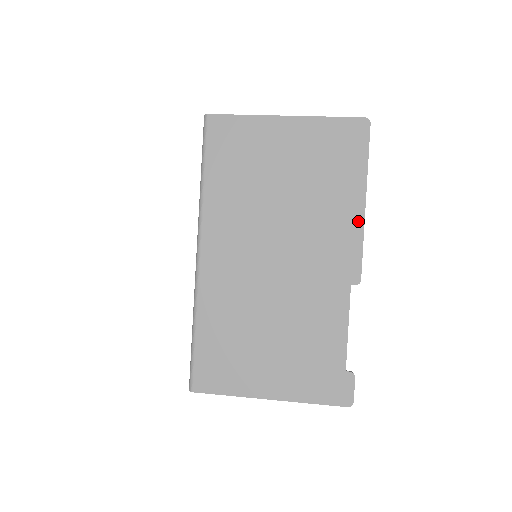
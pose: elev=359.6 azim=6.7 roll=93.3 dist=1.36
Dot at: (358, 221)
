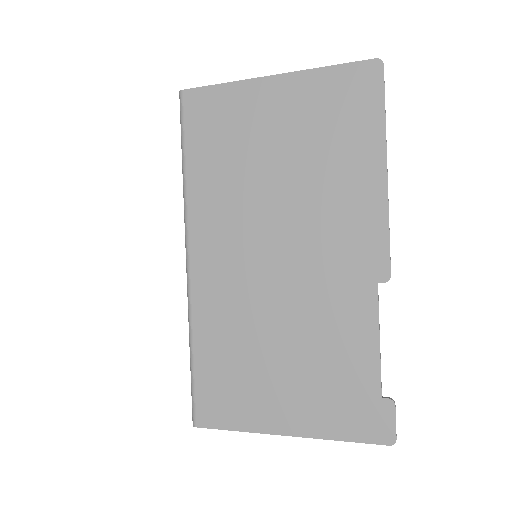
Dot at: (379, 197)
